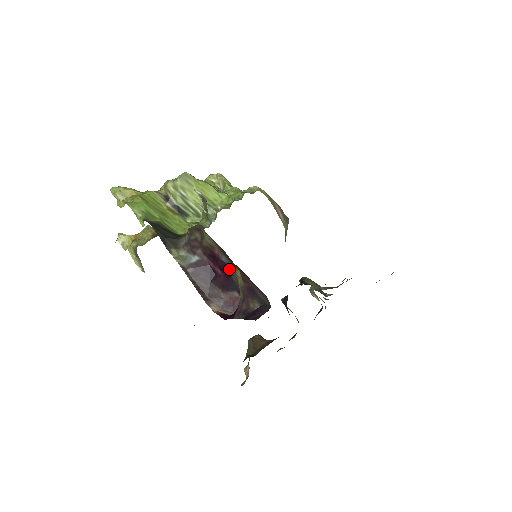
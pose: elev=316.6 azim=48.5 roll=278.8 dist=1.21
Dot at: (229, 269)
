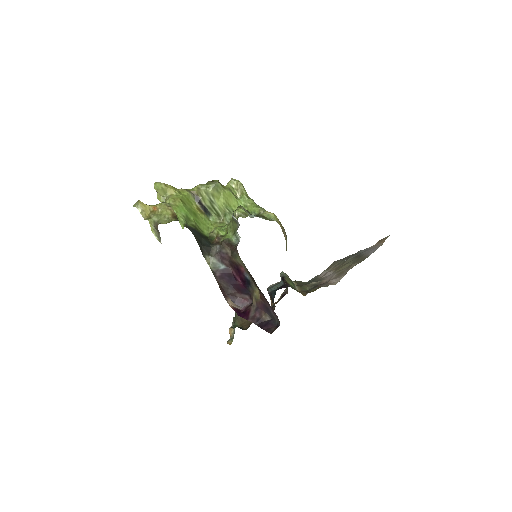
Dot at: (249, 283)
